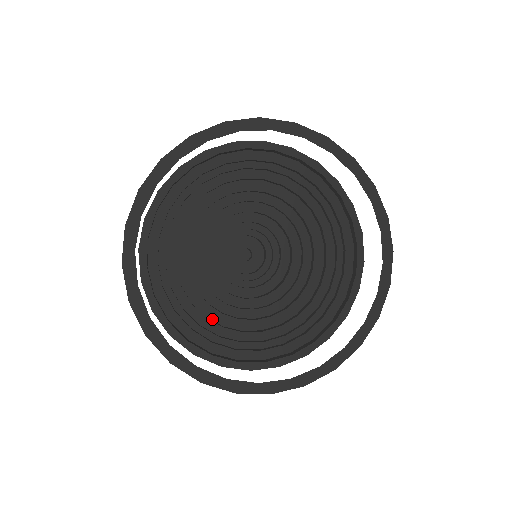
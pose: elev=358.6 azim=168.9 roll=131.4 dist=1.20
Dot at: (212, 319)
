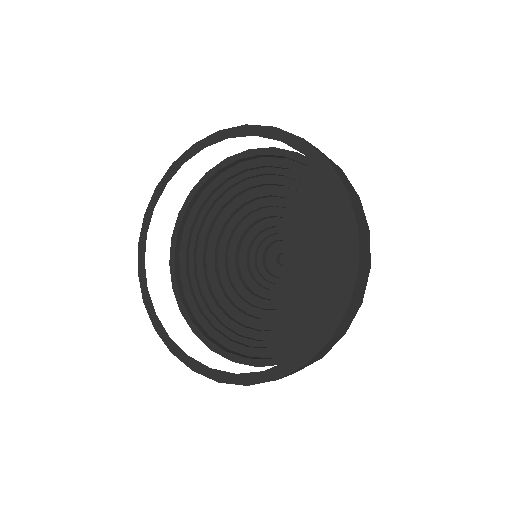
Dot at: (216, 295)
